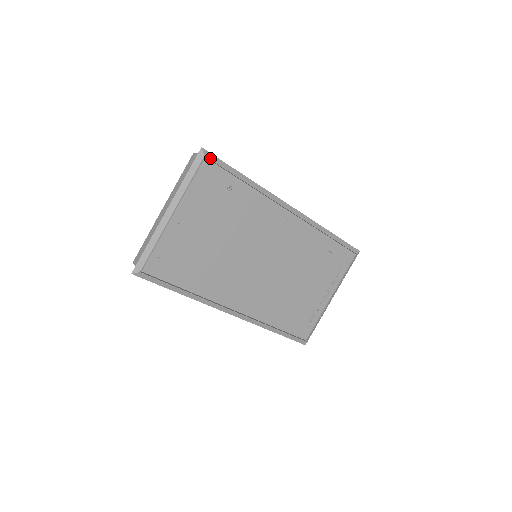
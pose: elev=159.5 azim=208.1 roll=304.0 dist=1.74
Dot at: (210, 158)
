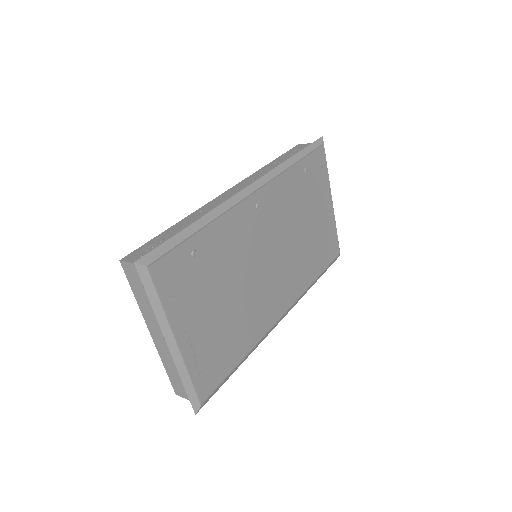
Dot at: (152, 260)
